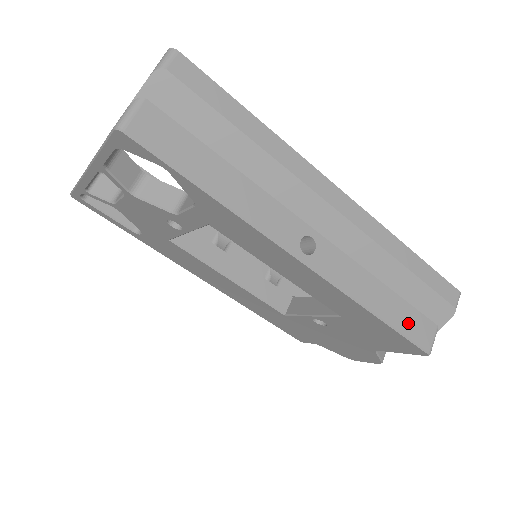
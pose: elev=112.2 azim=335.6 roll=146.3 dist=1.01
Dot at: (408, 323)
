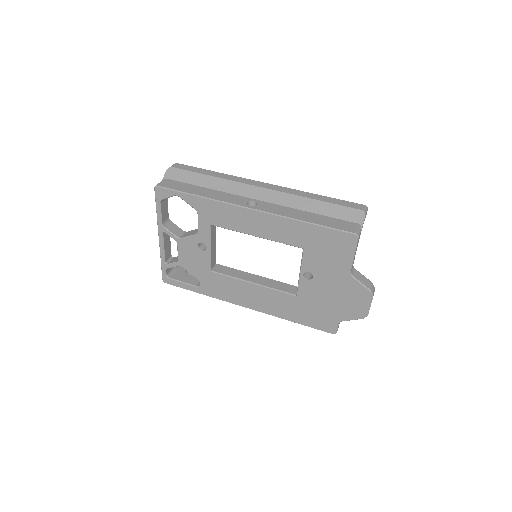
Dot at: (332, 223)
